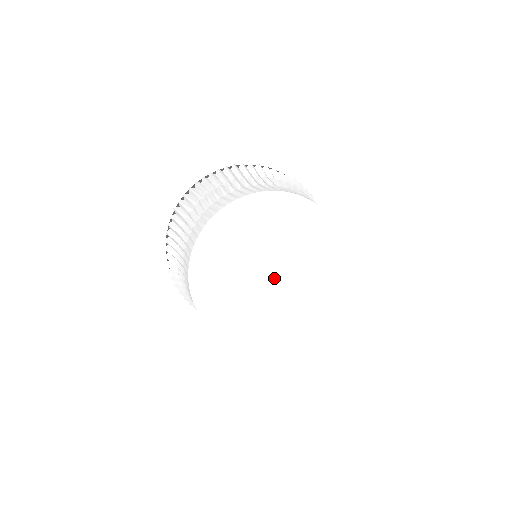
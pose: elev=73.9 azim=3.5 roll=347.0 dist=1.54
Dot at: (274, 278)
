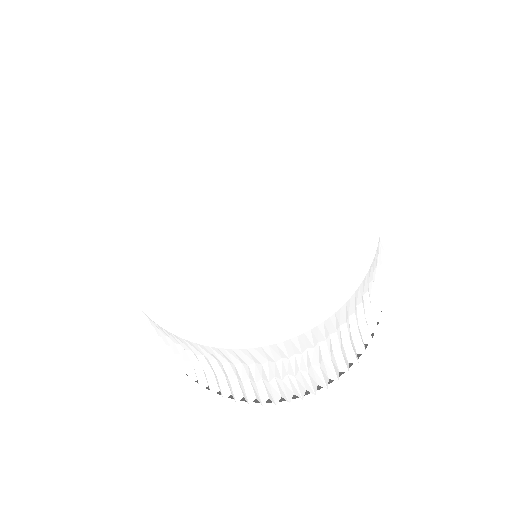
Dot at: (254, 215)
